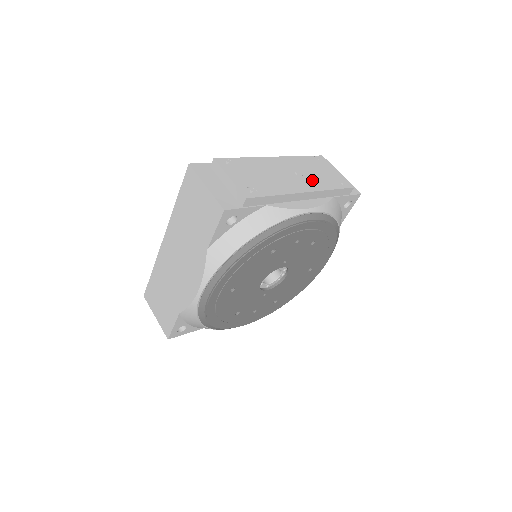
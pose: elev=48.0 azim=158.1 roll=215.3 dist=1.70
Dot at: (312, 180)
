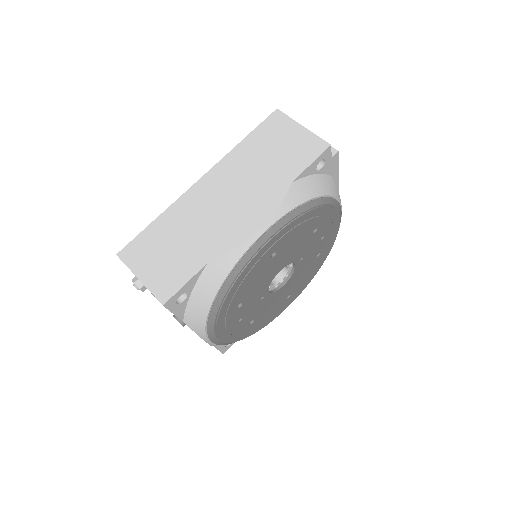
Dot at: occluded
